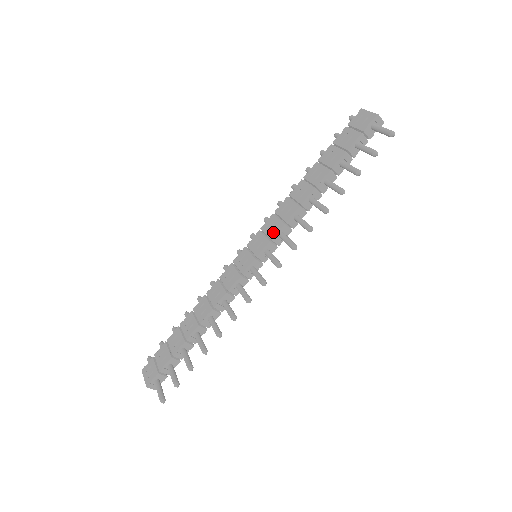
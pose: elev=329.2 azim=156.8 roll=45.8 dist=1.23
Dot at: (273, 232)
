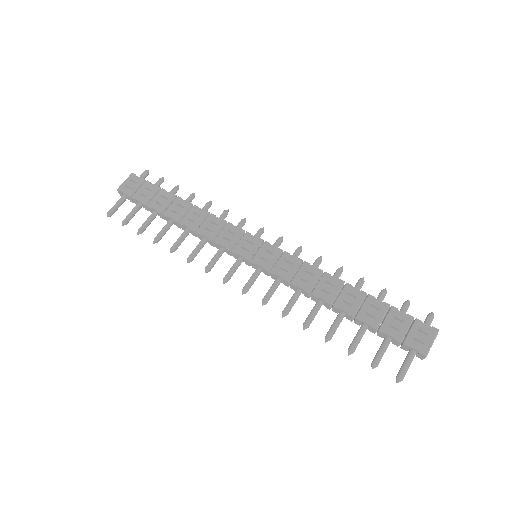
Dot at: (279, 271)
